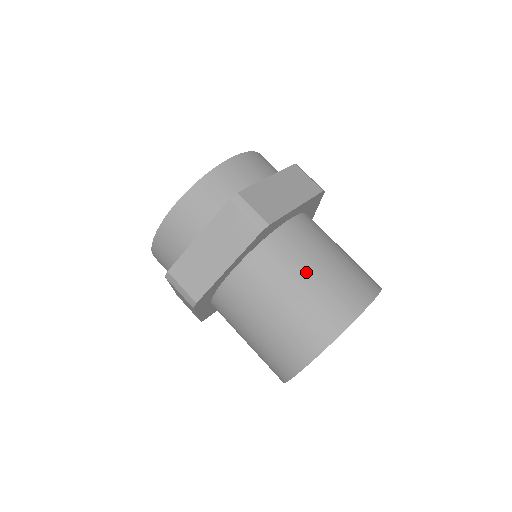
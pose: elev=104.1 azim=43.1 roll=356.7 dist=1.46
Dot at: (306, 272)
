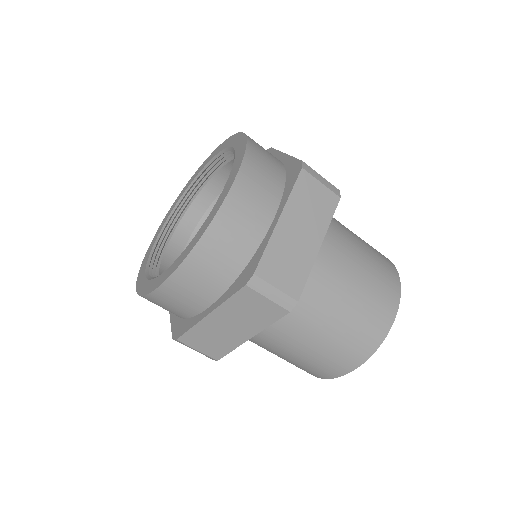
Dot at: (333, 311)
